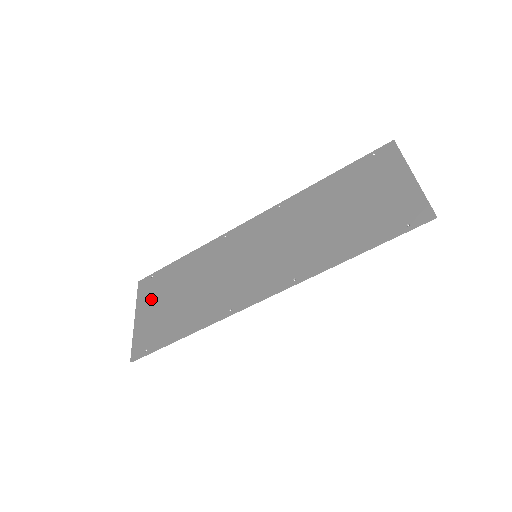
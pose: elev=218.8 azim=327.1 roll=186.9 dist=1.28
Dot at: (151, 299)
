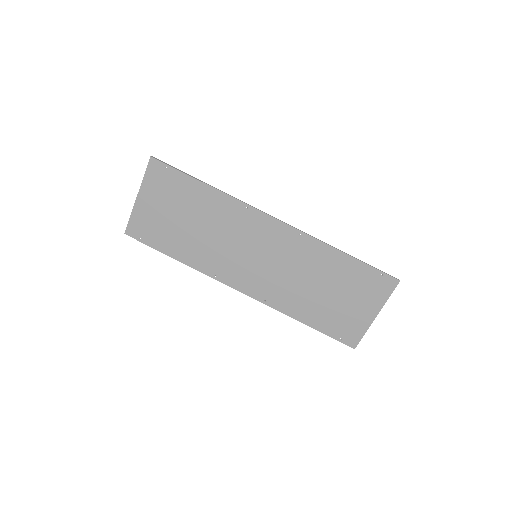
Dot at: (158, 194)
